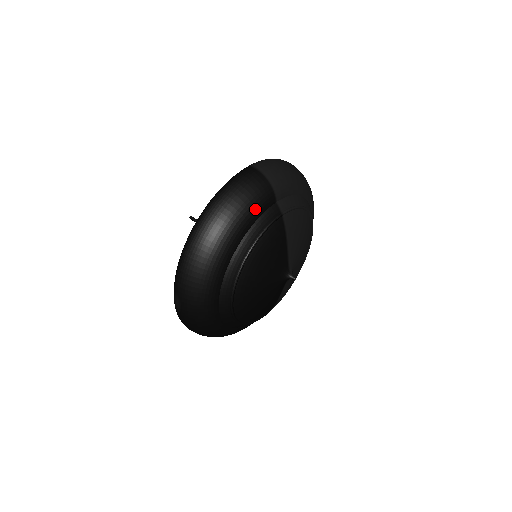
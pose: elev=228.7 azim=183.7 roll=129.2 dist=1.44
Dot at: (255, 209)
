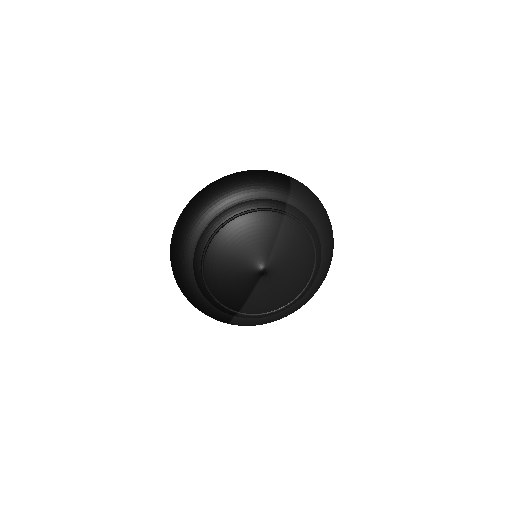
Dot at: (266, 190)
